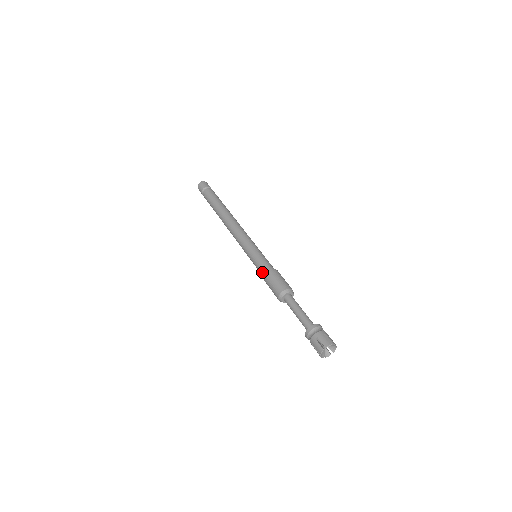
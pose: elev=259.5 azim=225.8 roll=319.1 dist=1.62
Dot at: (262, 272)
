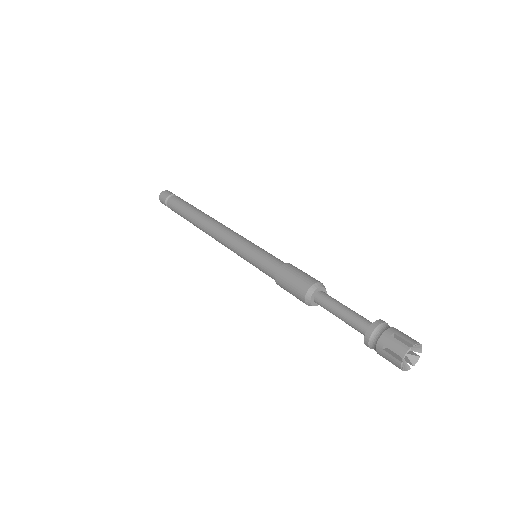
Dot at: (273, 267)
